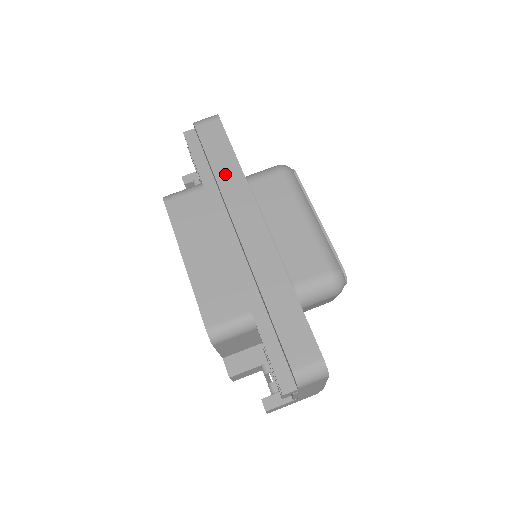
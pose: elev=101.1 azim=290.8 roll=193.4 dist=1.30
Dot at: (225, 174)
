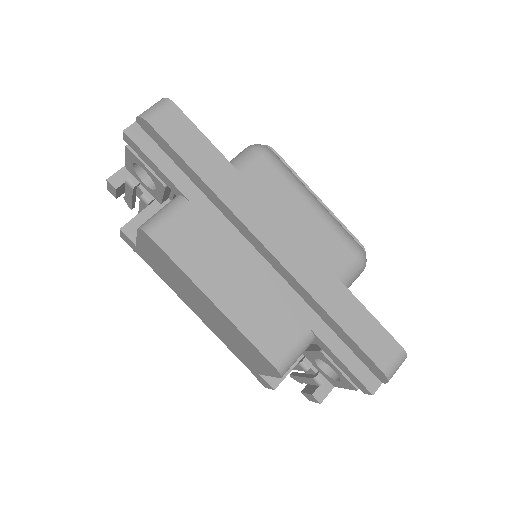
Dot at: (220, 181)
